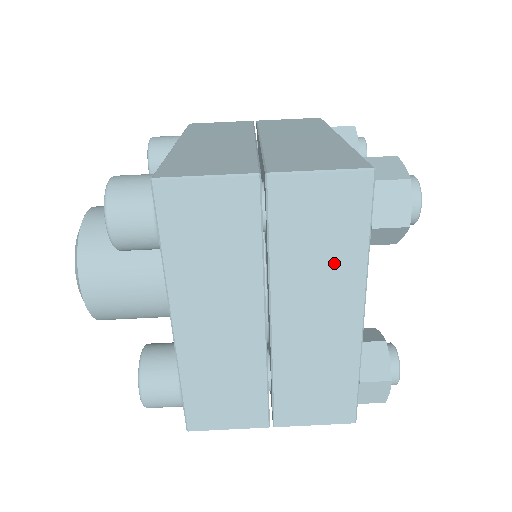
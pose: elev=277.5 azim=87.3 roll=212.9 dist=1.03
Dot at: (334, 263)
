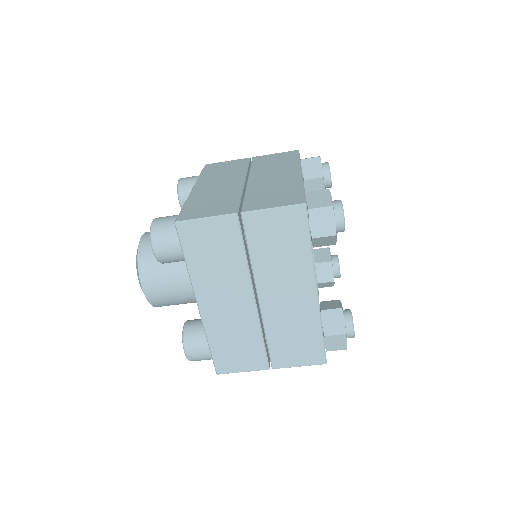
Dot at: occluded
